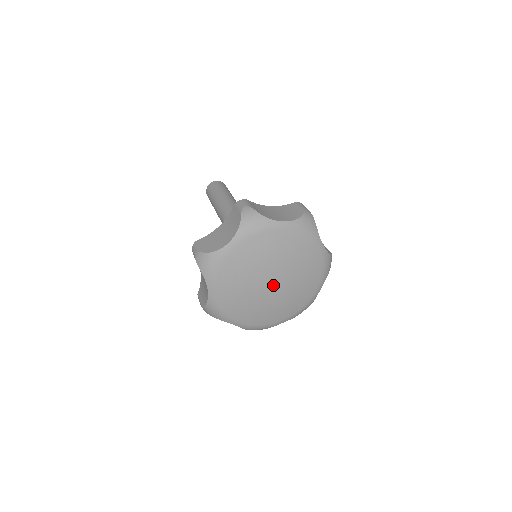
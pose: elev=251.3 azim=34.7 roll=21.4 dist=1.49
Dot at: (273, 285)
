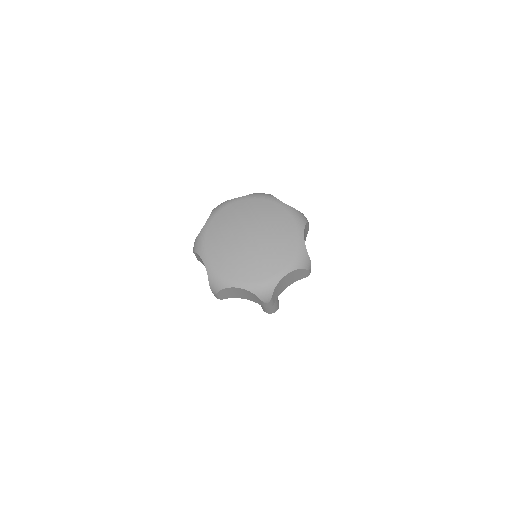
Dot at: (250, 237)
